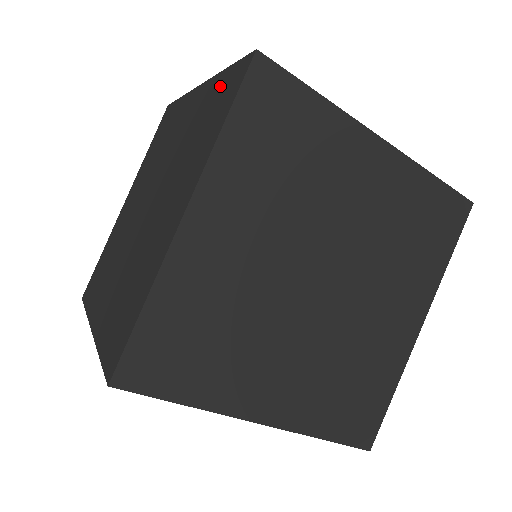
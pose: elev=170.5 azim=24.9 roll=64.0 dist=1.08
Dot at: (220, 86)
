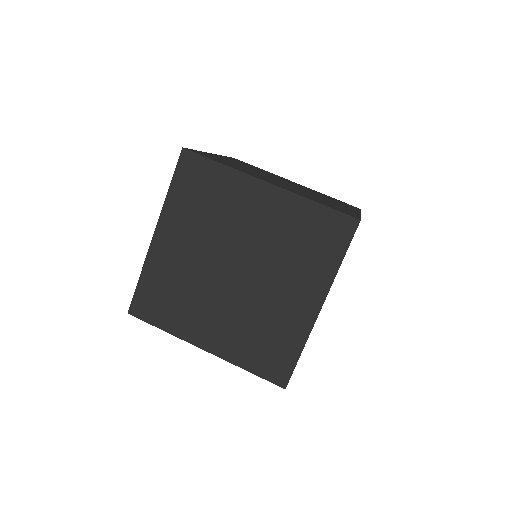
Dot at: occluded
